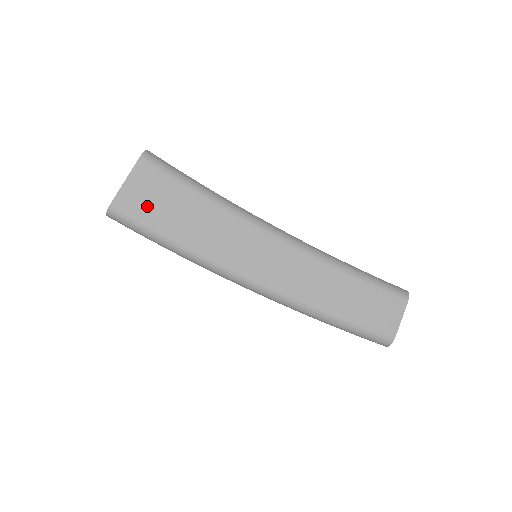
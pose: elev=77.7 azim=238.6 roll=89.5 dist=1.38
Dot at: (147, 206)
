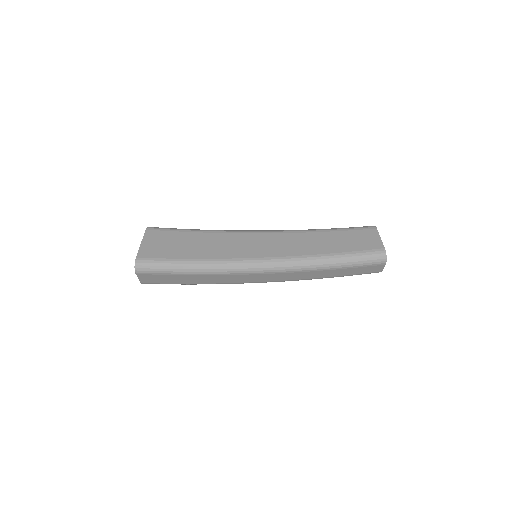
Dot at: (163, 250)
